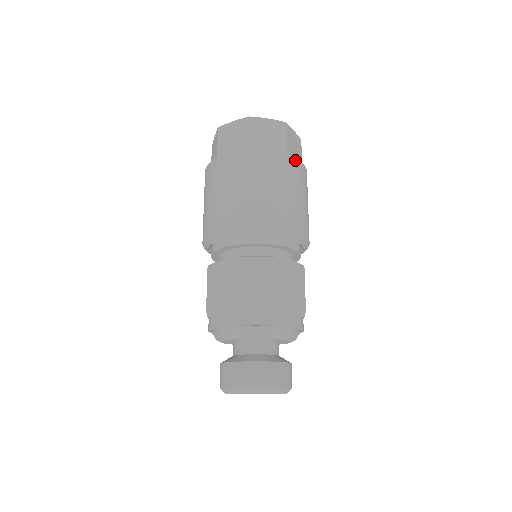
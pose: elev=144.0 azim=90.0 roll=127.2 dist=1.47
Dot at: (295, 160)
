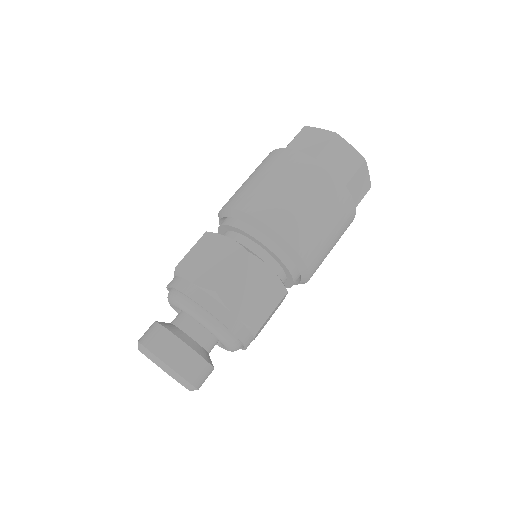
Dot at: (349, 197)
